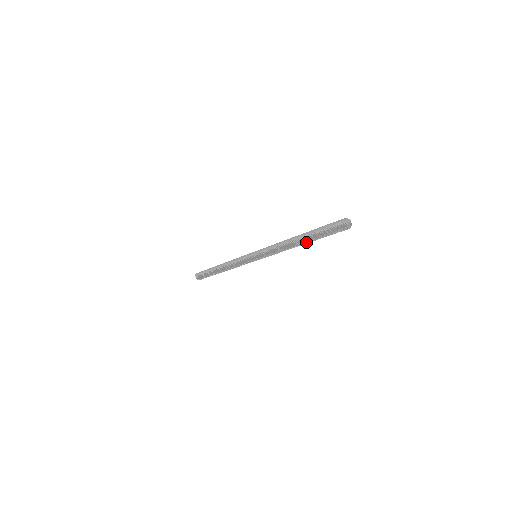
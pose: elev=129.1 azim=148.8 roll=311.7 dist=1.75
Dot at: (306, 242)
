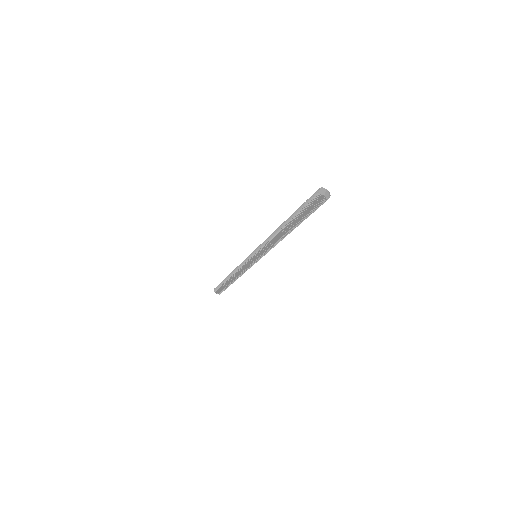
Dot at: (293, 227)
